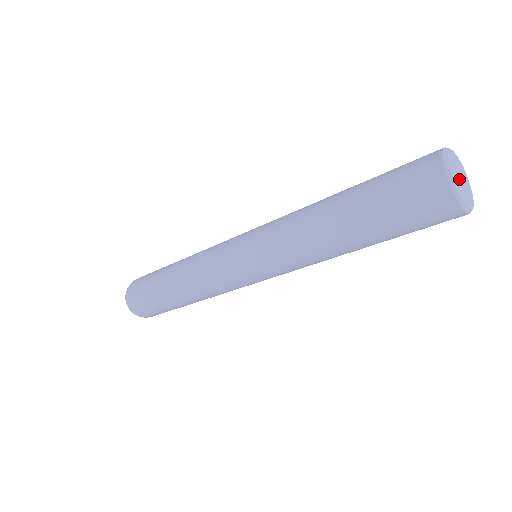
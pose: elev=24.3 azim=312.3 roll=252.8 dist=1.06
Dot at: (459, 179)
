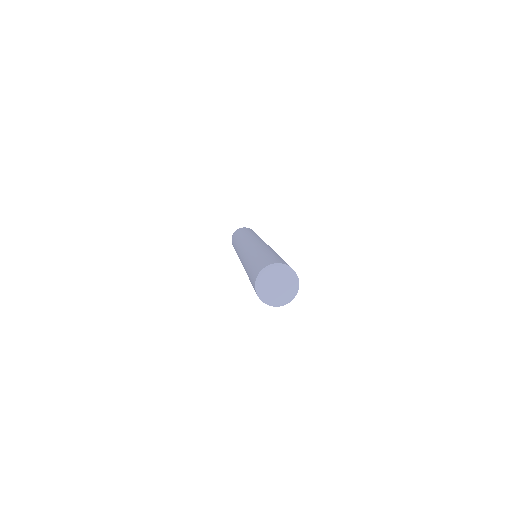
Dot at: (273, 287)
